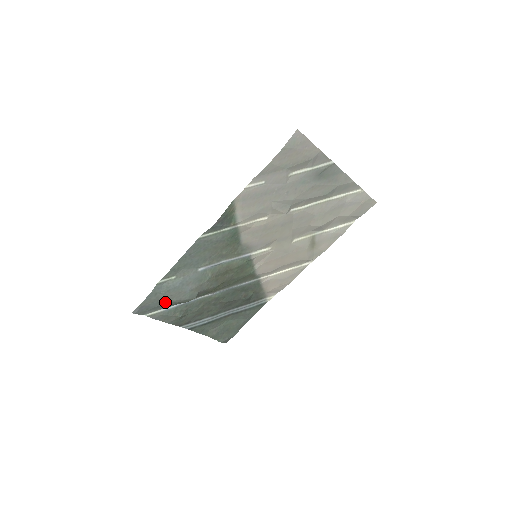
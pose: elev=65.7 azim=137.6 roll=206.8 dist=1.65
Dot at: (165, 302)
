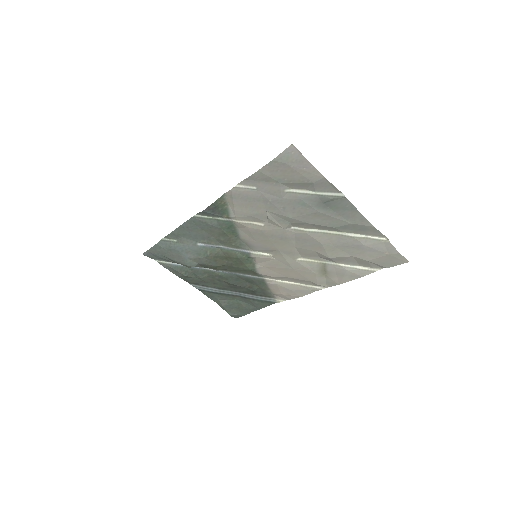
Dot at: (168, 258)
